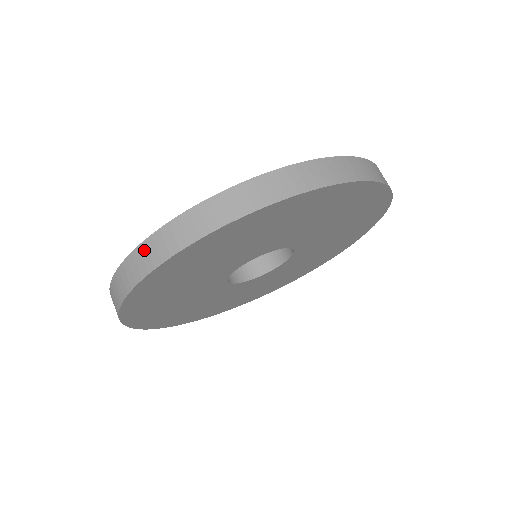
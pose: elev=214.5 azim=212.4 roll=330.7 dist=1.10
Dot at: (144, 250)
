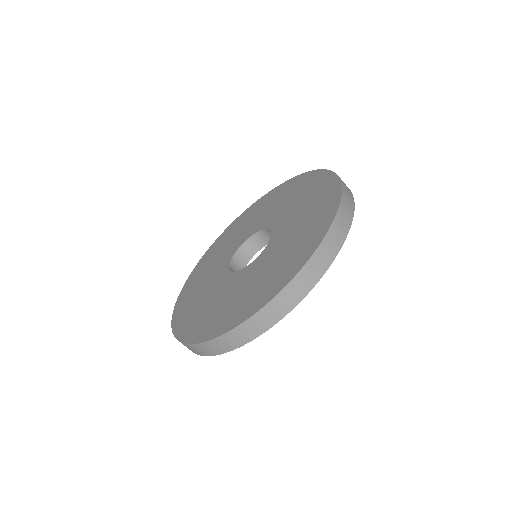
Dot at: occluded
